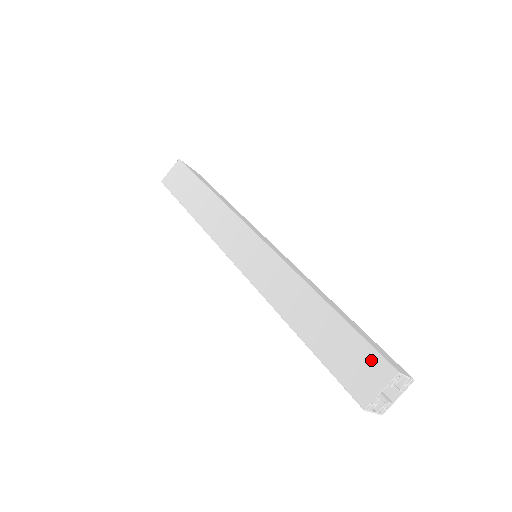
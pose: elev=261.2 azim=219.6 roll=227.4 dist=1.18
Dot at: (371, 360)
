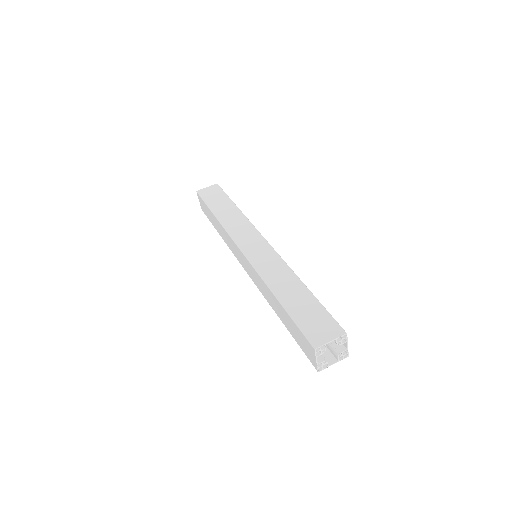
Dot at: (329, 323)
